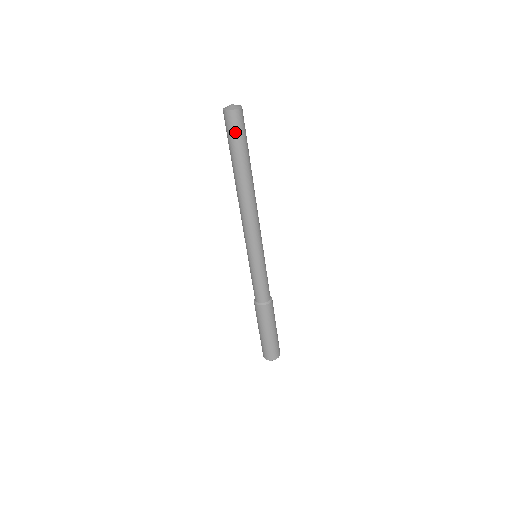
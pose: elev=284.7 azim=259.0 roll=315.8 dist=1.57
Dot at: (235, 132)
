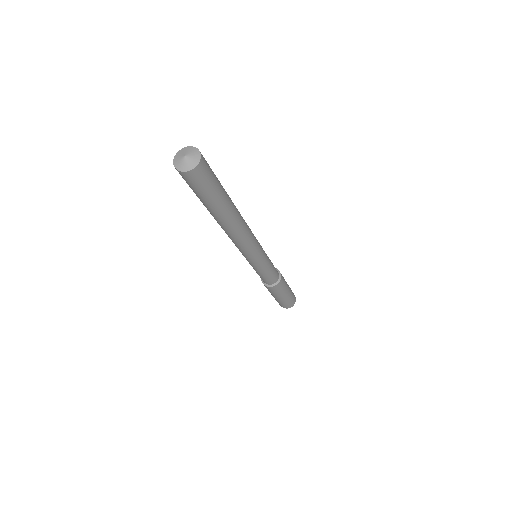
Dot at: (199, 188)
